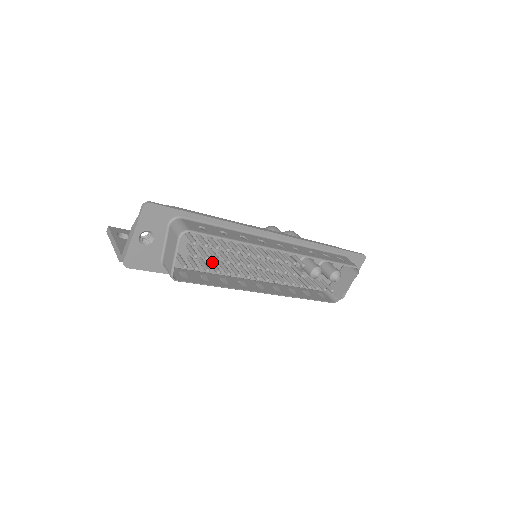
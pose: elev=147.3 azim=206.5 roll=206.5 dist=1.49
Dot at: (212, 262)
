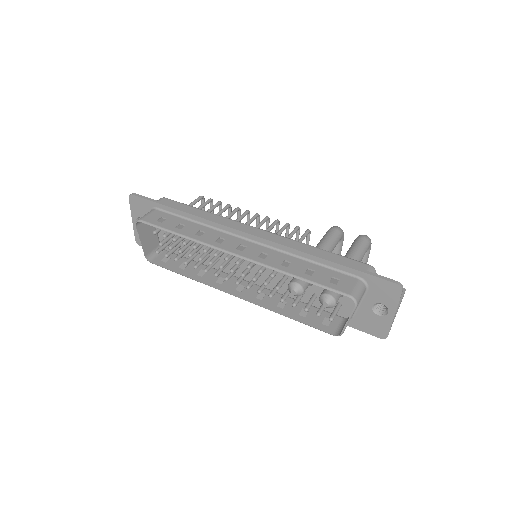
Dot at: occluded
